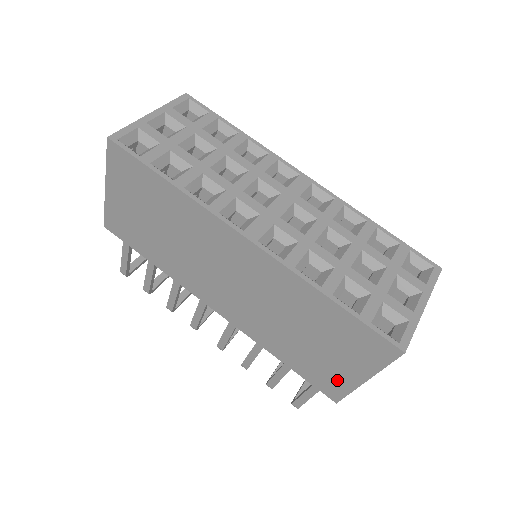
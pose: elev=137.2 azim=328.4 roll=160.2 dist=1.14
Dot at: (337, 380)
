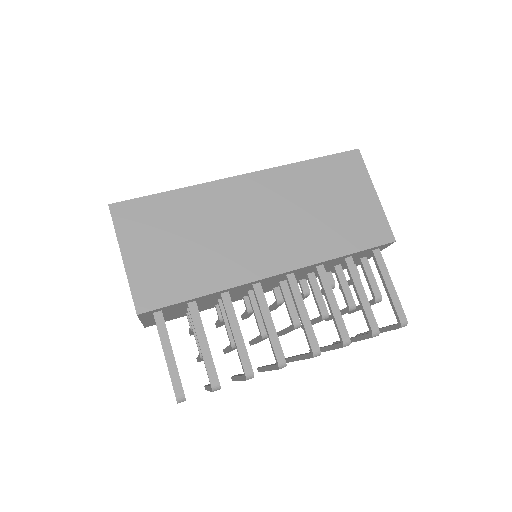
Dot at: (372, 218)
